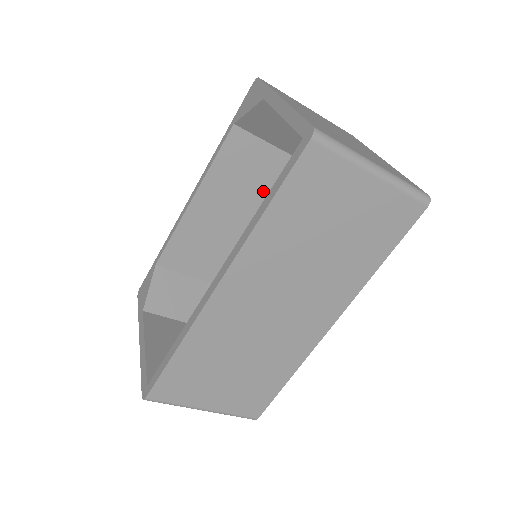
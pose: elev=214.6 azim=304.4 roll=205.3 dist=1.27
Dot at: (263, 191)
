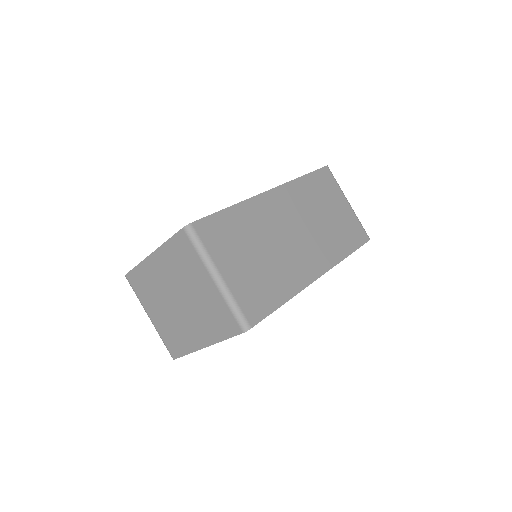
Dot at: occluded
